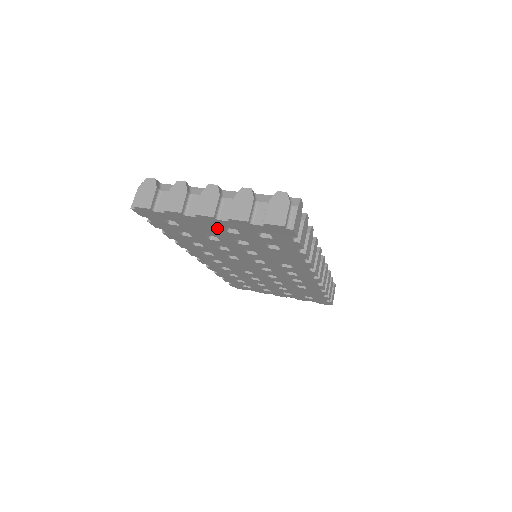
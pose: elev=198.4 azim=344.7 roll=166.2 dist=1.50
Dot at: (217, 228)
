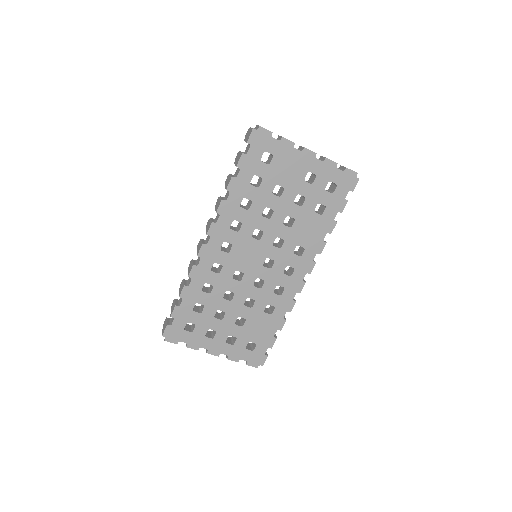
Dot at: (301, 172)
